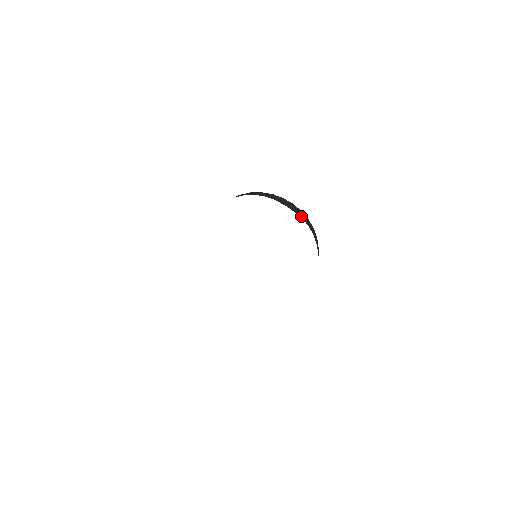
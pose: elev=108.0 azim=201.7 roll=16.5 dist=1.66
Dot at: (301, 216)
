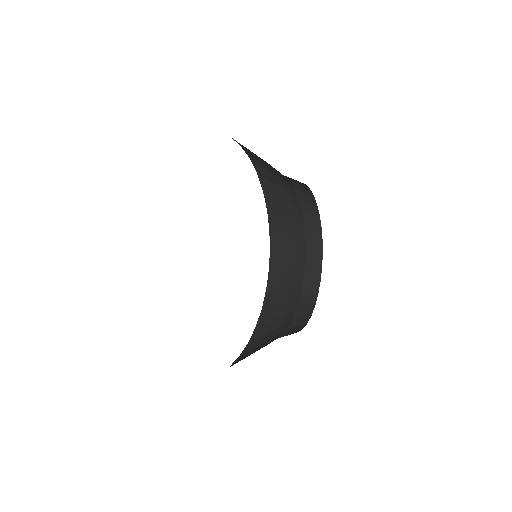
Dot at: (308, 256)
